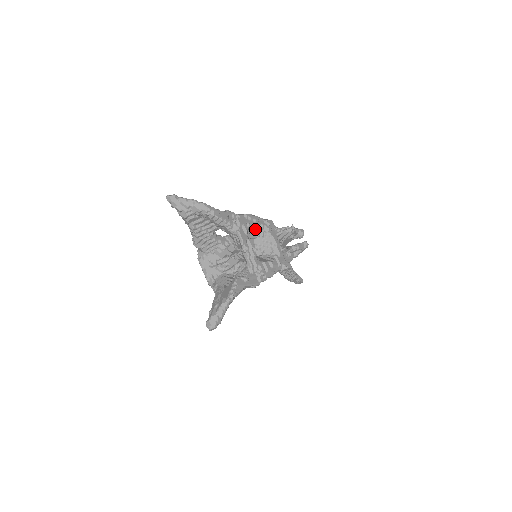
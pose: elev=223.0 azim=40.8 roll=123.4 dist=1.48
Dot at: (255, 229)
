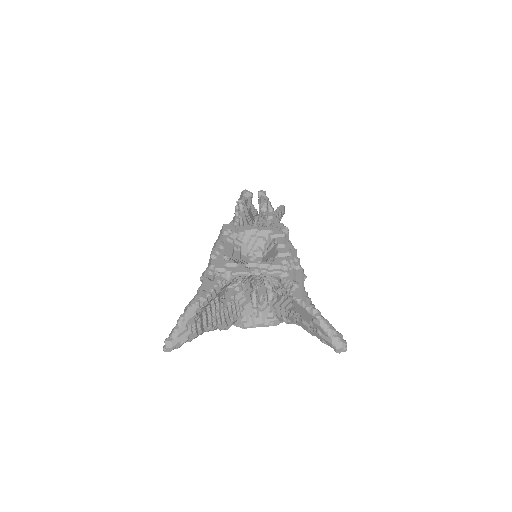
Dot at: (231, 250)
